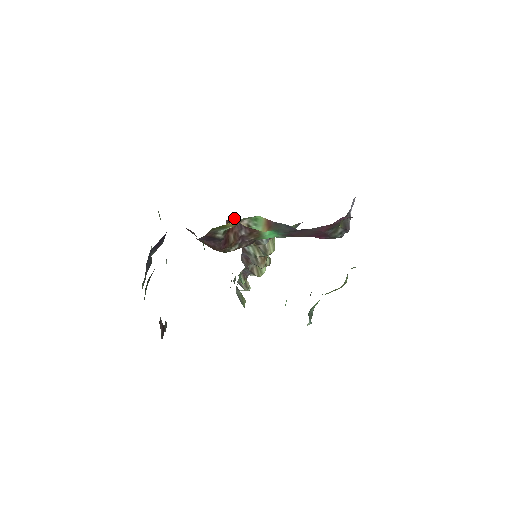
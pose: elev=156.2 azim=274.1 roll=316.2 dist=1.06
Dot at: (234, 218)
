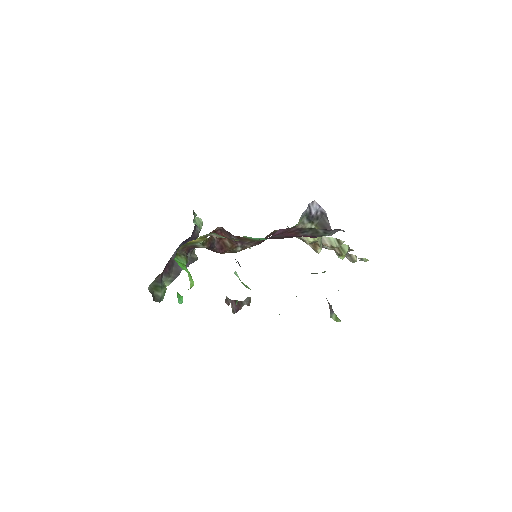
Dot at: (219, 229)
